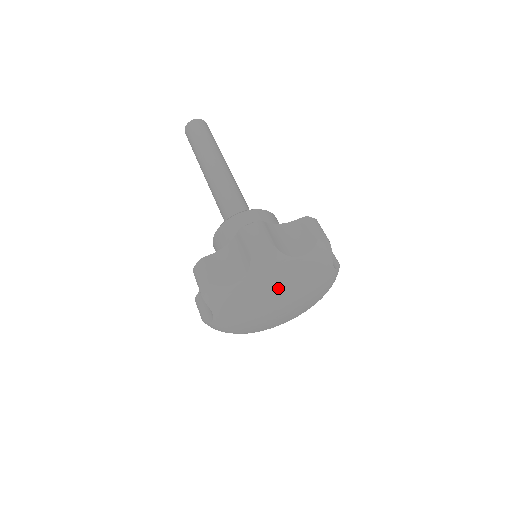
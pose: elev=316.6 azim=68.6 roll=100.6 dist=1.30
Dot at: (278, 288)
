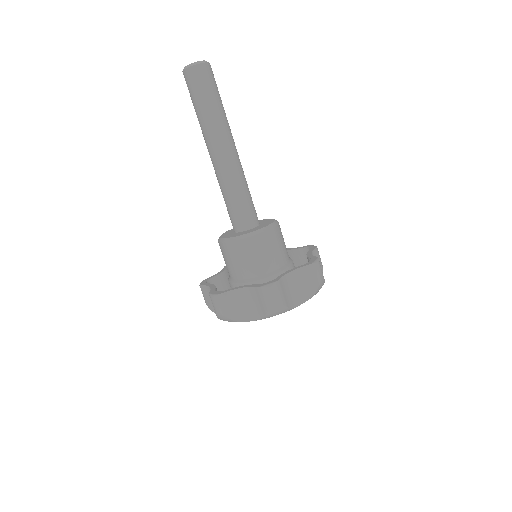
Dot at: occluded
